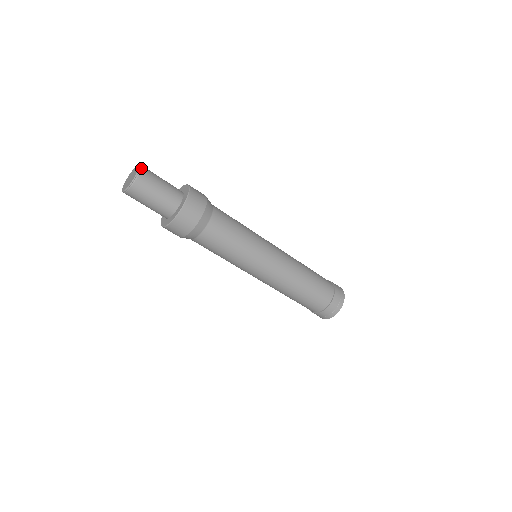
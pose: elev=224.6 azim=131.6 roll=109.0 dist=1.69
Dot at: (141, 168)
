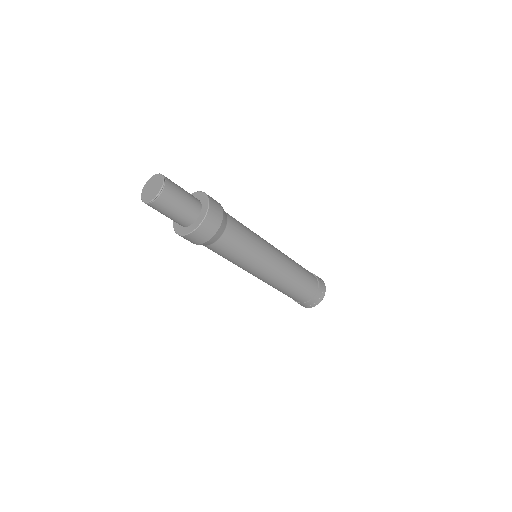
Dot at: (161, 193)
